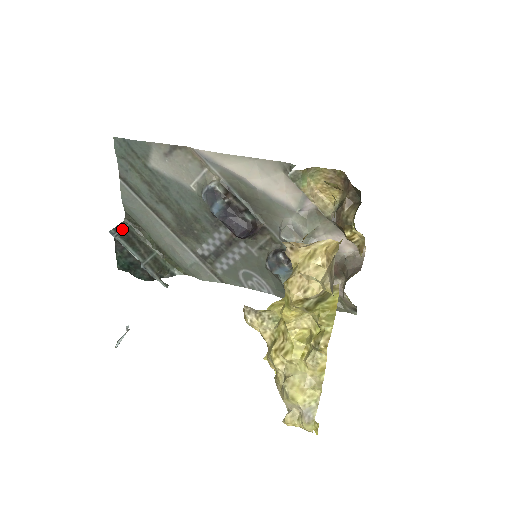
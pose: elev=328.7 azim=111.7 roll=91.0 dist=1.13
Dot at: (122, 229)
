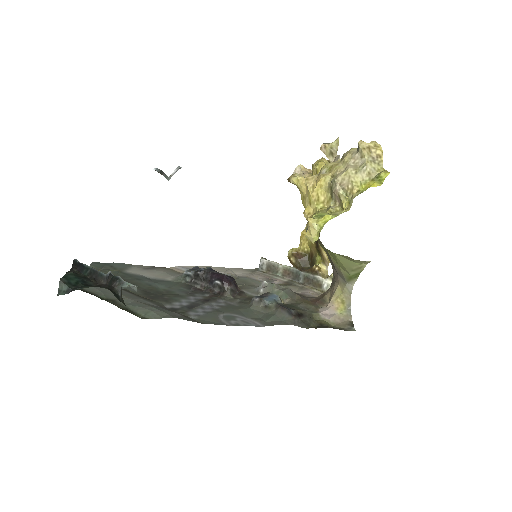
Dot at: occluded
